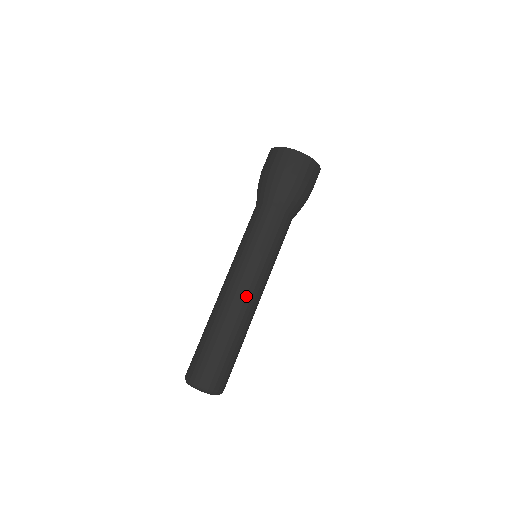
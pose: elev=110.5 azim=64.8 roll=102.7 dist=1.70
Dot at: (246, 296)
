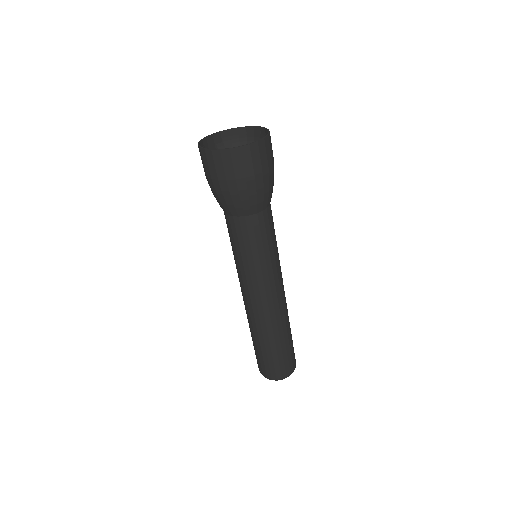
Dot at: (273, 304)
